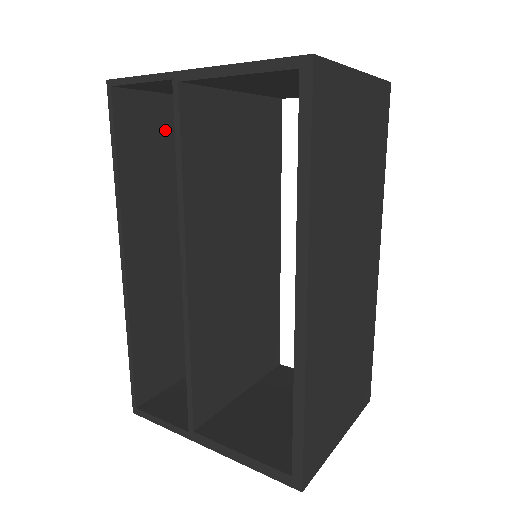
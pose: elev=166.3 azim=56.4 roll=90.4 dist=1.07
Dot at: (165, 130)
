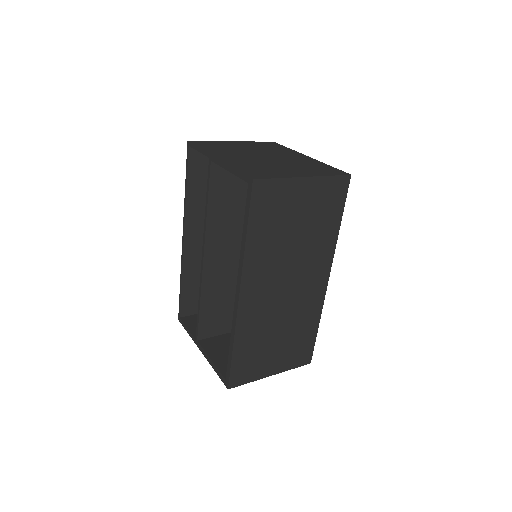
Dot at: occluded
